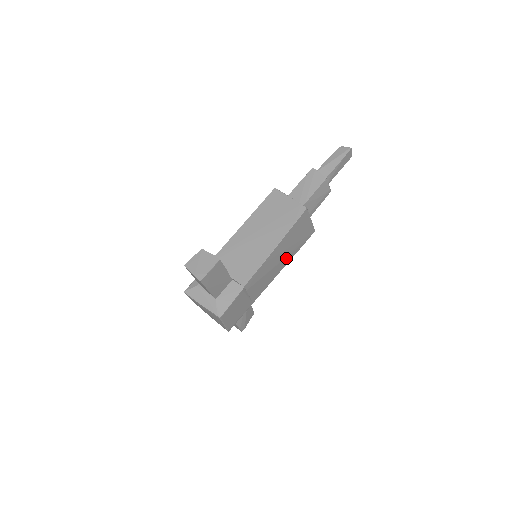
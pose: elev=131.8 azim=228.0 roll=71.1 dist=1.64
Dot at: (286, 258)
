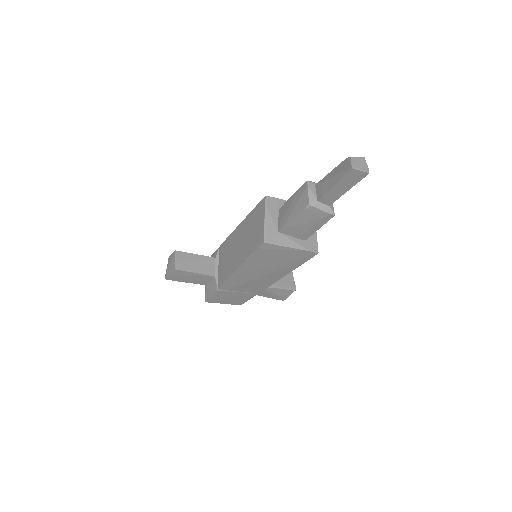
Dot at: (277, 271)
